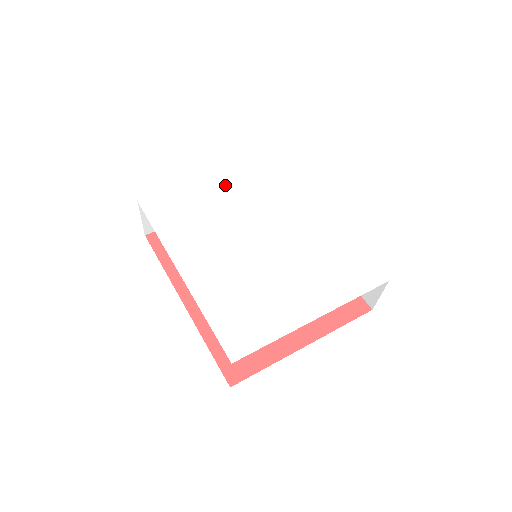
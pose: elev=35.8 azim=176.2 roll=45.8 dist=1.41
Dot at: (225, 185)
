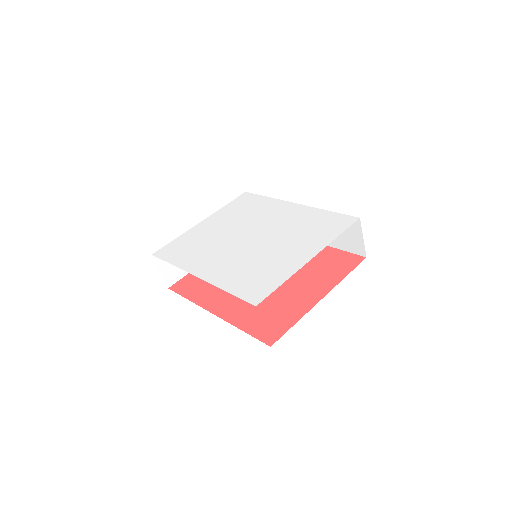
Dot at: (214, 222)
